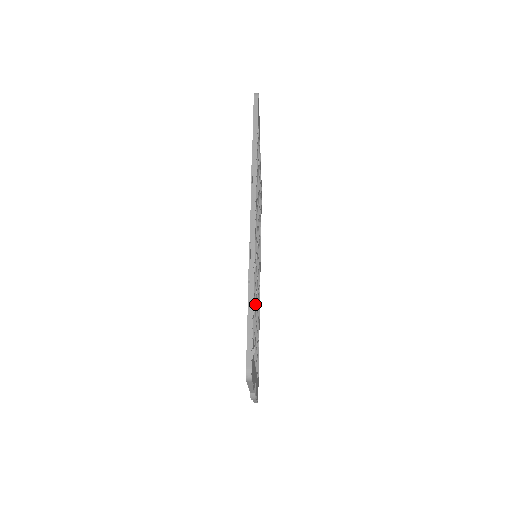
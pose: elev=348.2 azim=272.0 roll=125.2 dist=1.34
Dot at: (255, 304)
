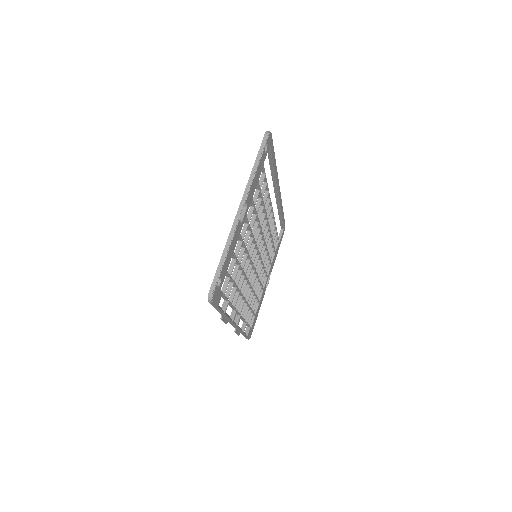
Dot at: (254, 295)
